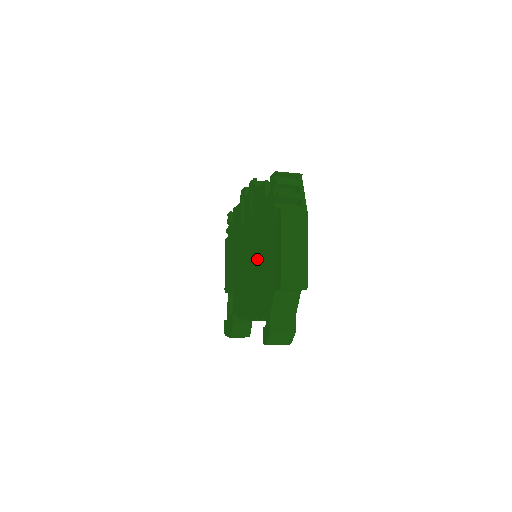
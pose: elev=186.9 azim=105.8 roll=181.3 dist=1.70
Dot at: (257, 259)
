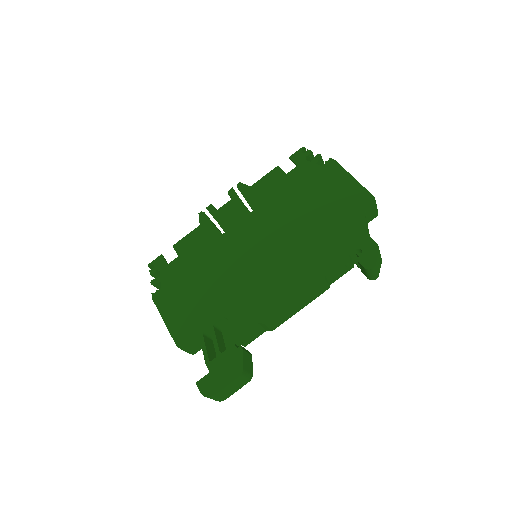
Dot at: (297, 225)
